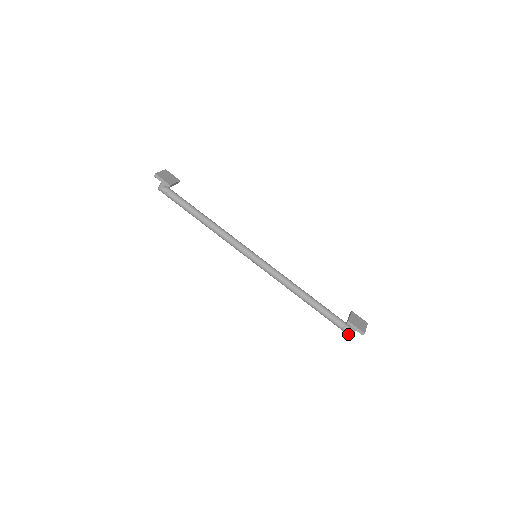
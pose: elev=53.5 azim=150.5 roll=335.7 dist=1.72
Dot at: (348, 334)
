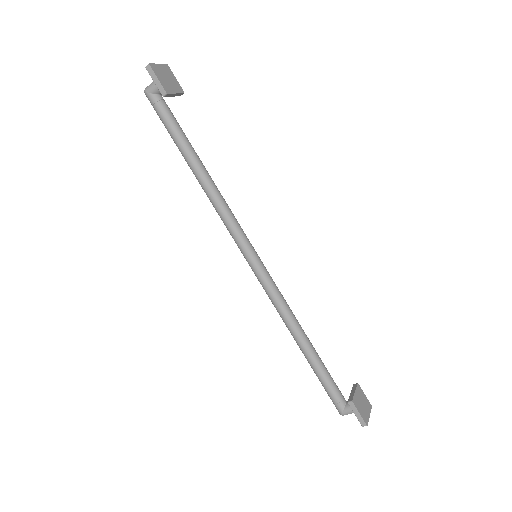
Dot at: (340, 413)
